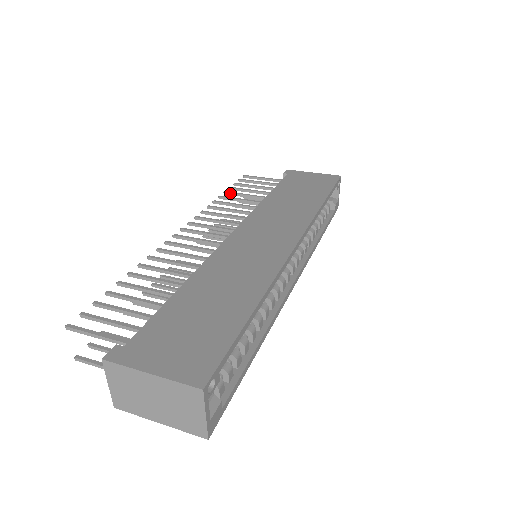
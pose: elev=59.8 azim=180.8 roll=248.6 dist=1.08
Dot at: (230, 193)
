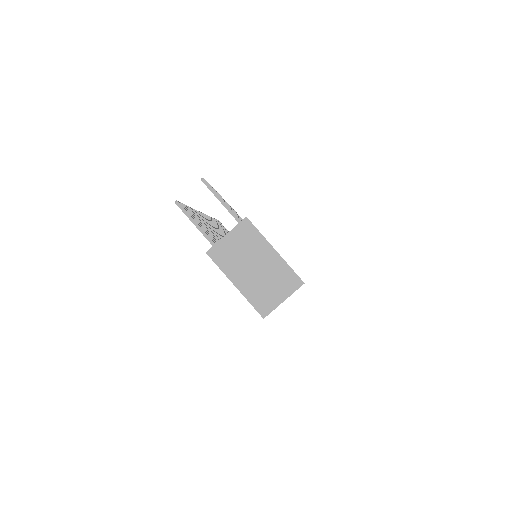
Dot at: occluded
